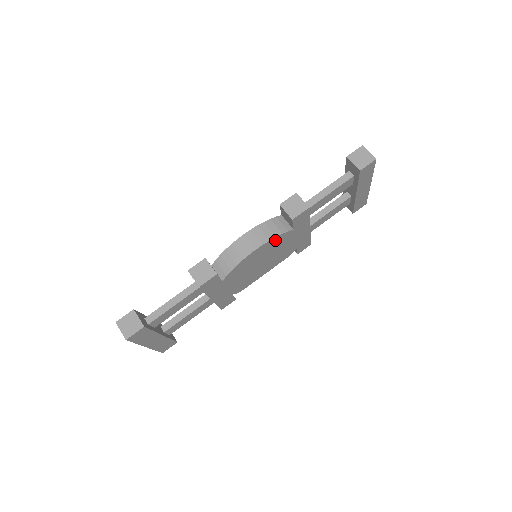
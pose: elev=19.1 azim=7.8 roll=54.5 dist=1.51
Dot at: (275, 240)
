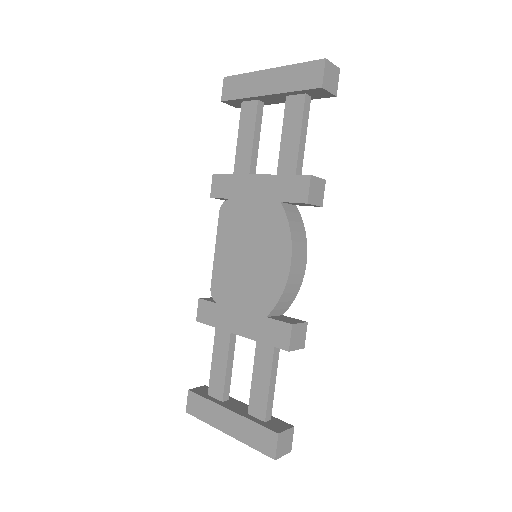
Dot at: occluded
